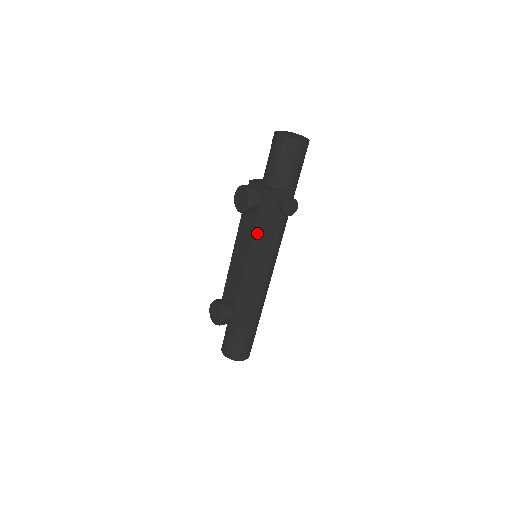
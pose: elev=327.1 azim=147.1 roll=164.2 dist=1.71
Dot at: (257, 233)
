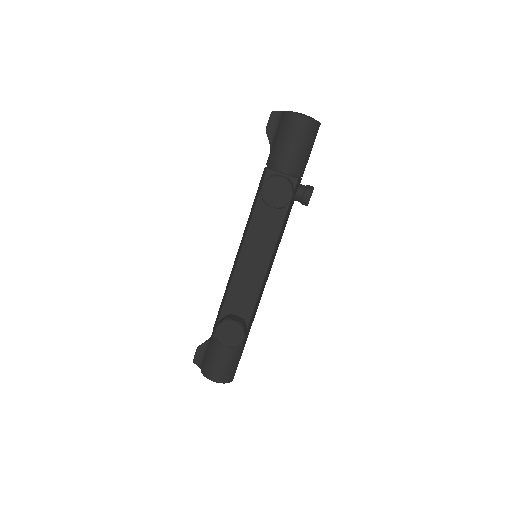
Dot at: (281, 229)
